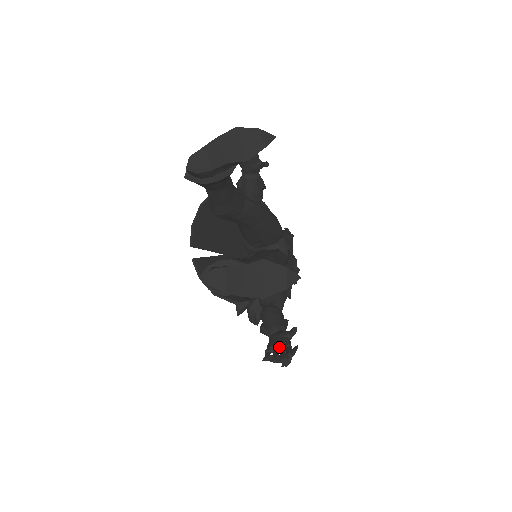
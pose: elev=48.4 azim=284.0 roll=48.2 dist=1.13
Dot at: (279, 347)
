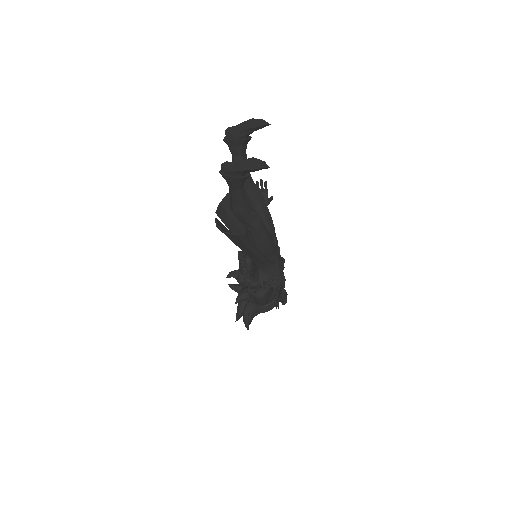
Dot at: occluded
